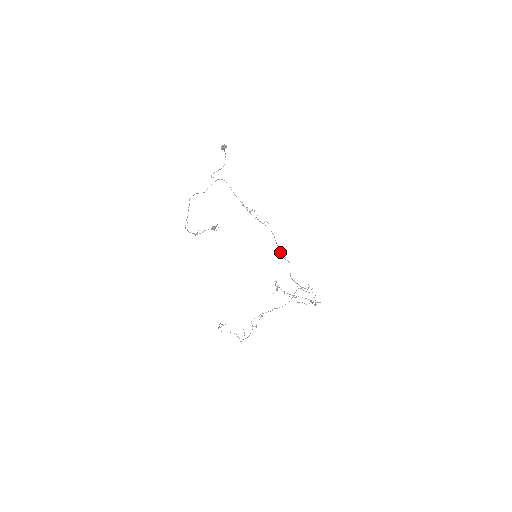
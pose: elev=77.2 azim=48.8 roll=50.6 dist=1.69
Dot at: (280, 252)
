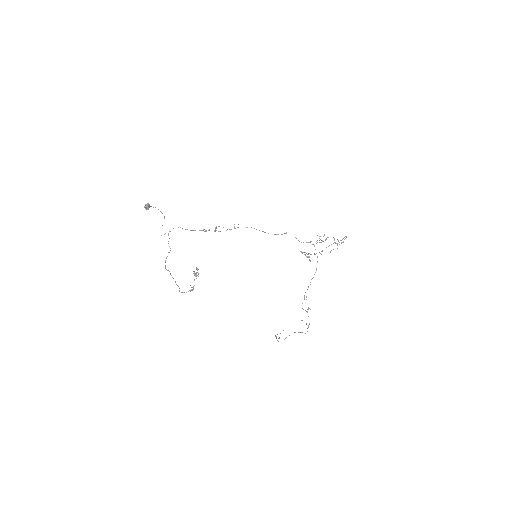
Dot at: occluded
